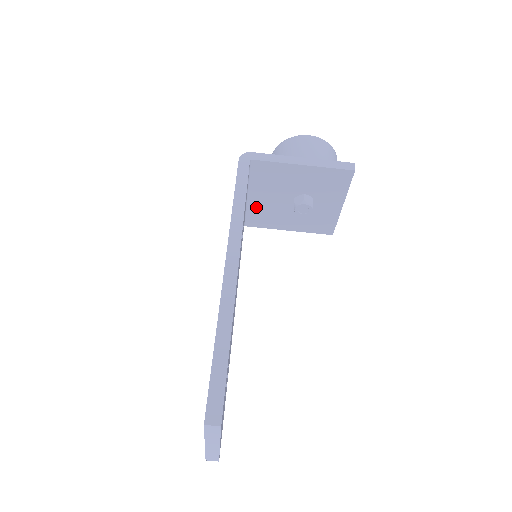
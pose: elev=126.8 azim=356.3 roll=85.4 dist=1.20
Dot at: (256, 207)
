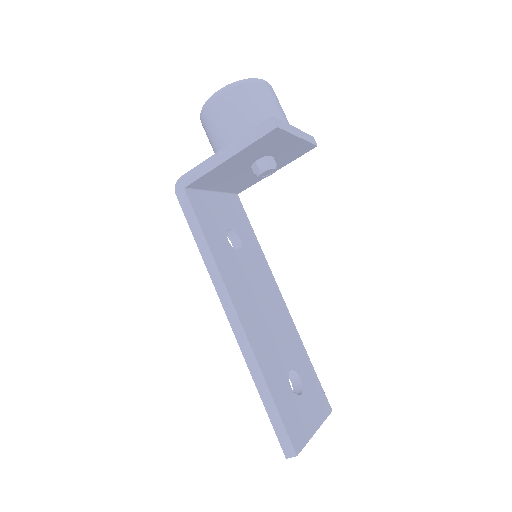
Dot at: (230, 187)
